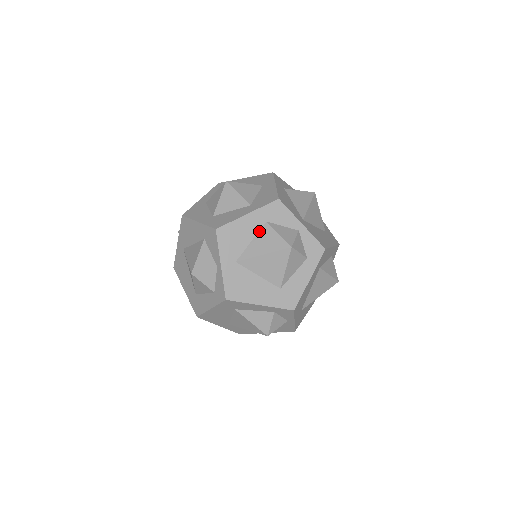
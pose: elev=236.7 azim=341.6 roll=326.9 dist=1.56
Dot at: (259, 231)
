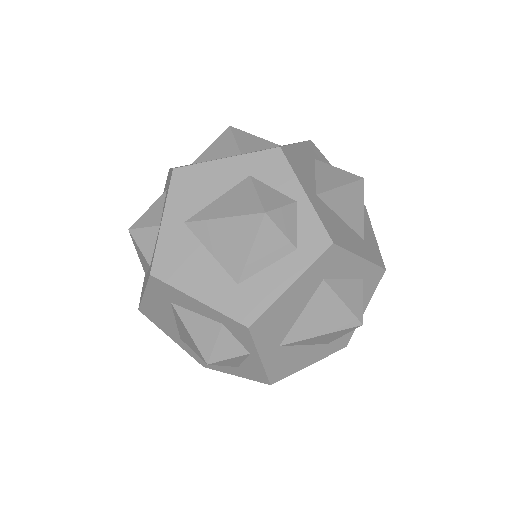
Dot at: (234, 186)
